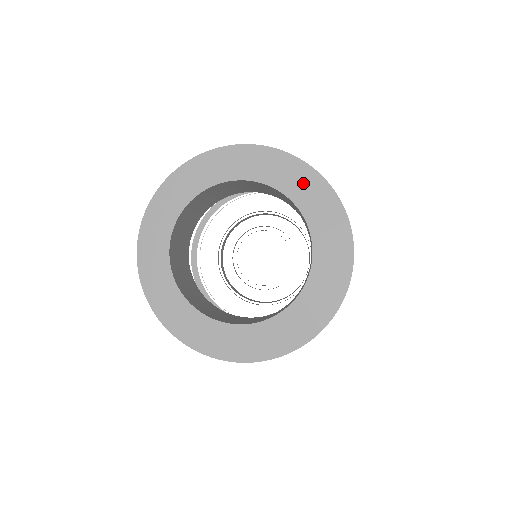
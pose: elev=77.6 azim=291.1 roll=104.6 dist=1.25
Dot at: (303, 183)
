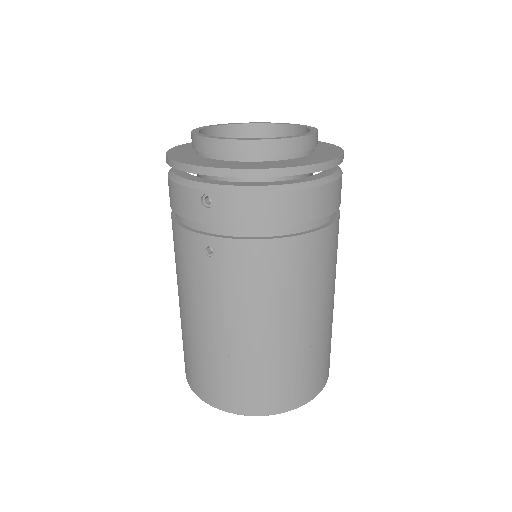
Dot at: occluded
